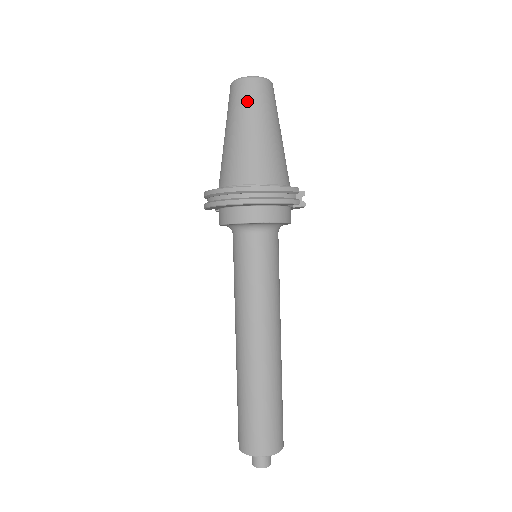
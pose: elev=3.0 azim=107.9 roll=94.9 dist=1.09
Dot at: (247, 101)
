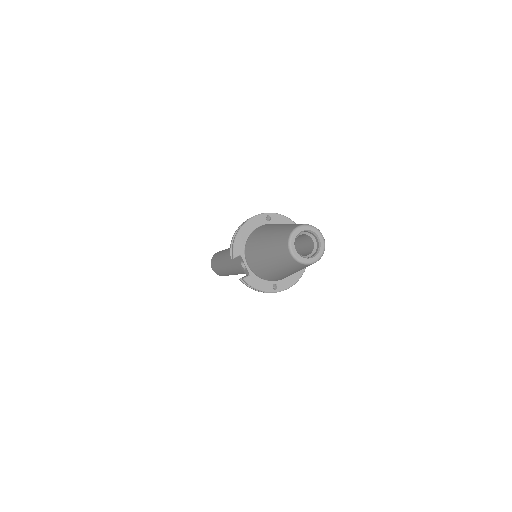
Dot at: occluded
